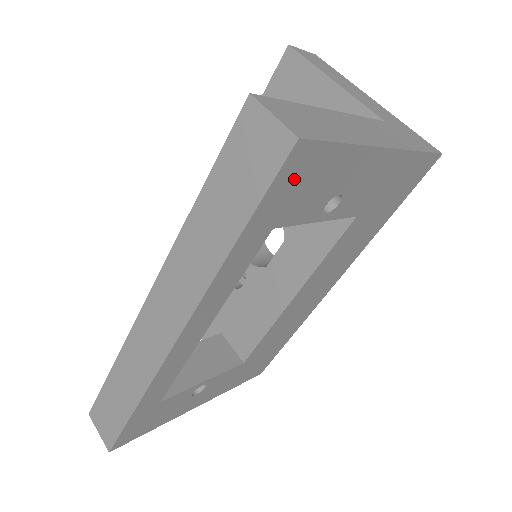
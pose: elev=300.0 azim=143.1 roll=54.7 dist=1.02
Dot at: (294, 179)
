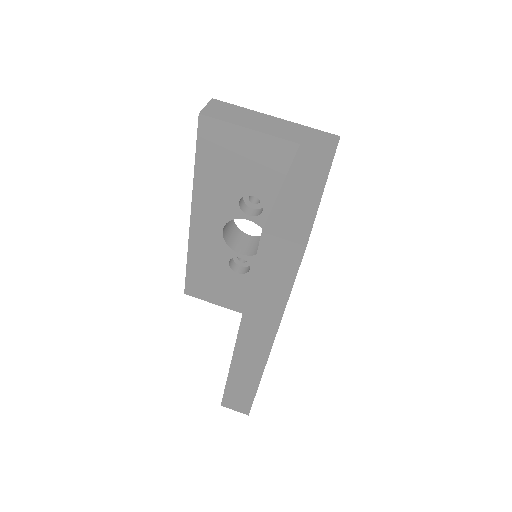
Dot at: occluded
